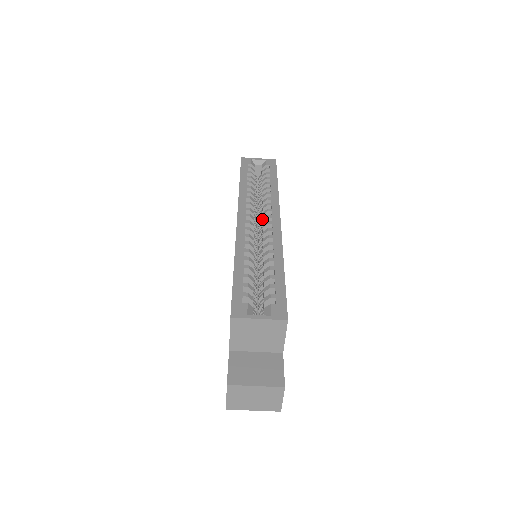
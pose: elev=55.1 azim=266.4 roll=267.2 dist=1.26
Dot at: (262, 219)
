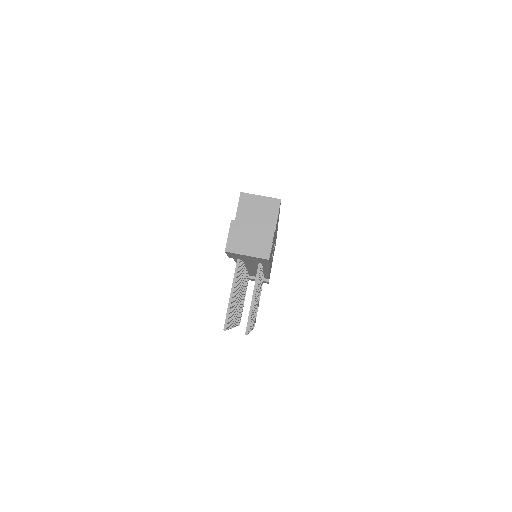
Dot at: occluded
